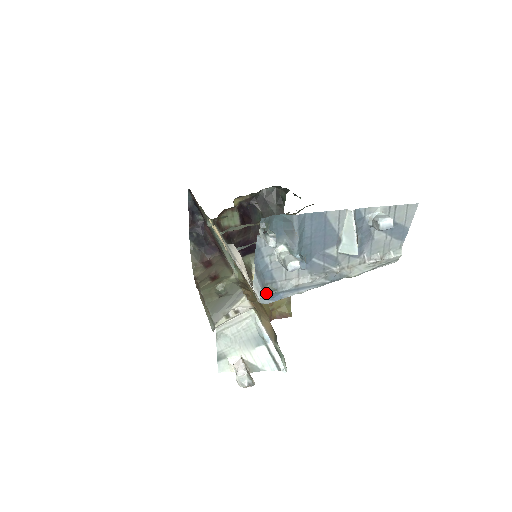
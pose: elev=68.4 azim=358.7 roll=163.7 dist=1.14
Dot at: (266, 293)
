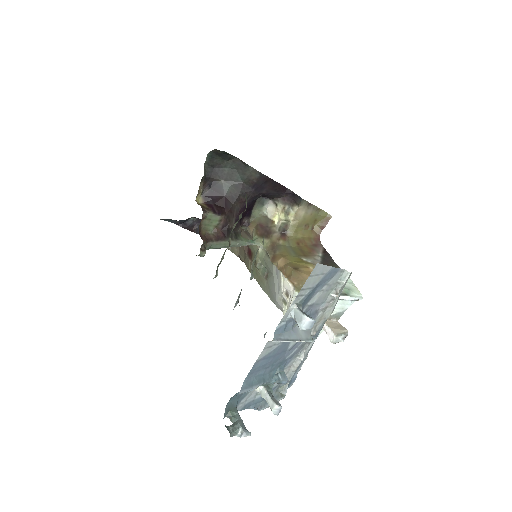
Dot at: (282, 395)
